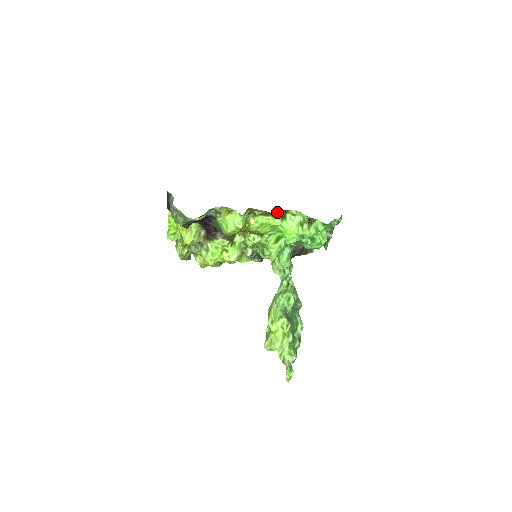
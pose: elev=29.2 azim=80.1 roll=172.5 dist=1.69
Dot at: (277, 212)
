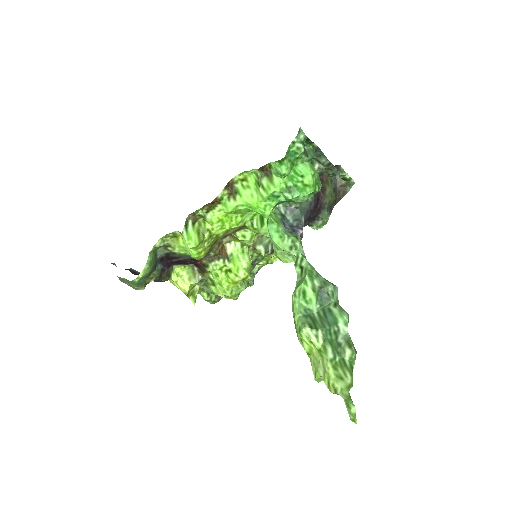
Dot at: (218, 195)
